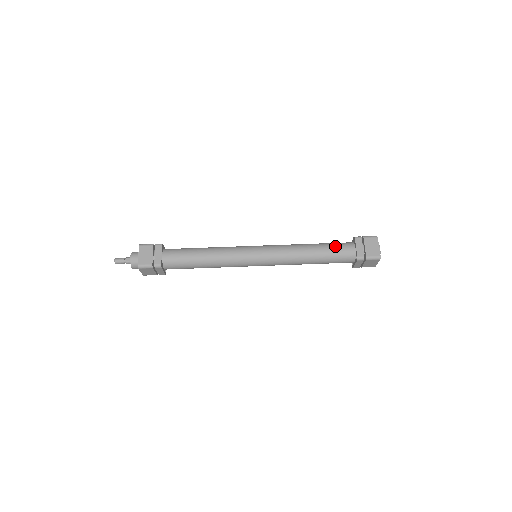
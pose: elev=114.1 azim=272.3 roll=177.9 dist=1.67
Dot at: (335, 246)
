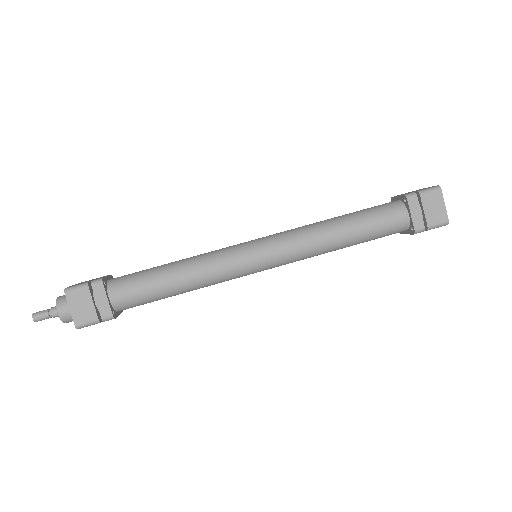
Dot at: (377, 218)
